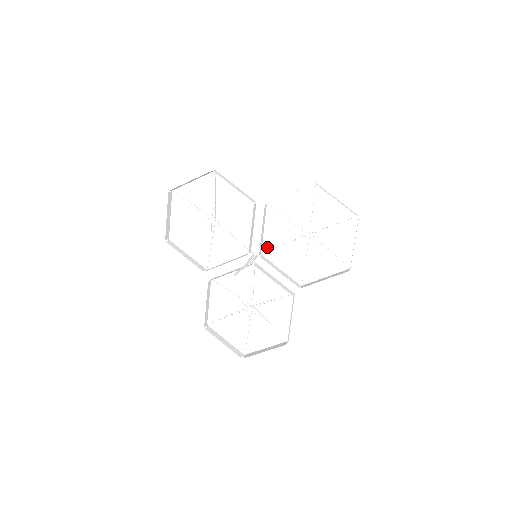
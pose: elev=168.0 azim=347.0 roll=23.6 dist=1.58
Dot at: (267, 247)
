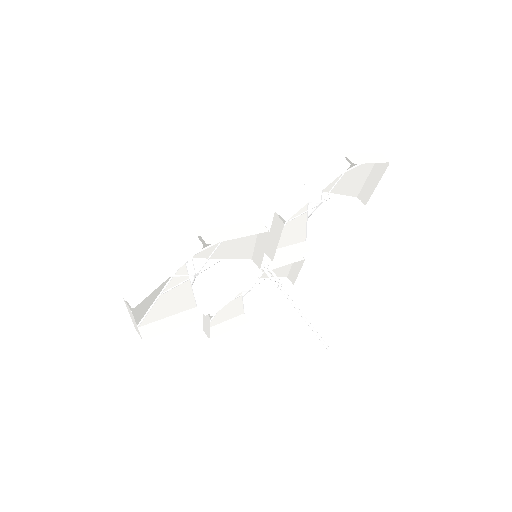
Dot at: occluded
